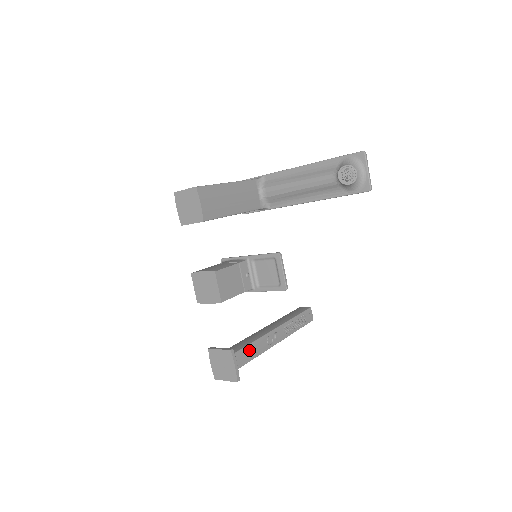
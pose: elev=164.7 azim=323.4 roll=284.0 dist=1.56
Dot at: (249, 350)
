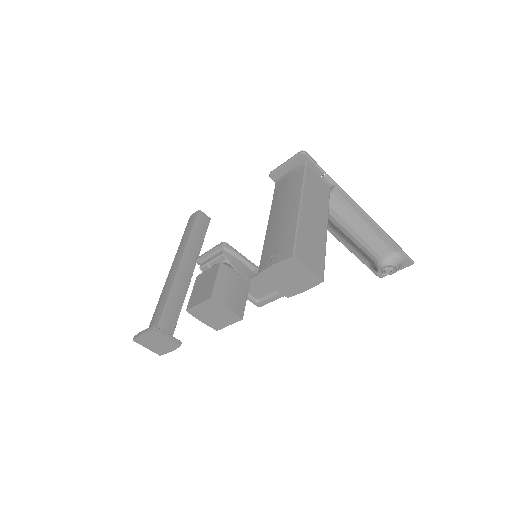
Dot at: occluded
